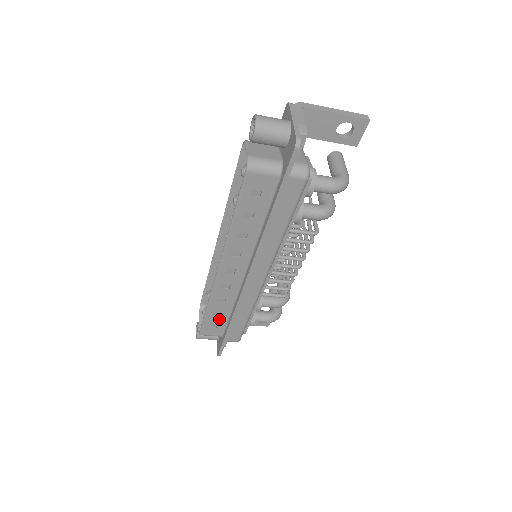
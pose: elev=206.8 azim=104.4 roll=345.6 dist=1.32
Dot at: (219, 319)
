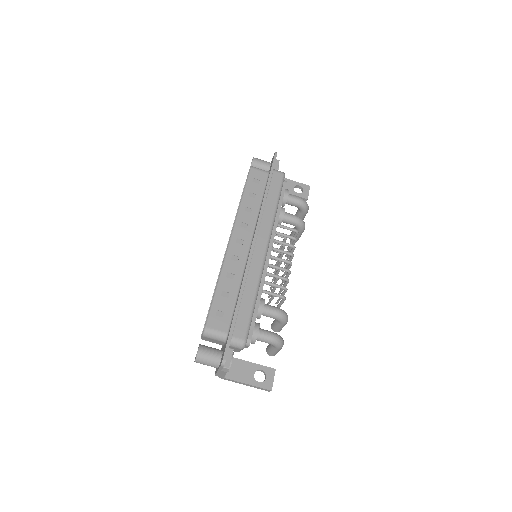
Dot at: (227, 303)
